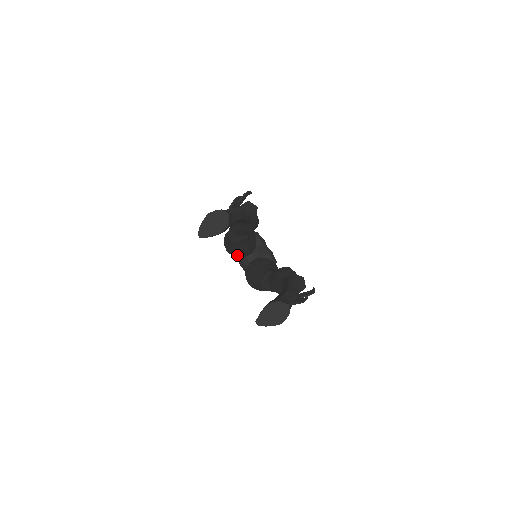
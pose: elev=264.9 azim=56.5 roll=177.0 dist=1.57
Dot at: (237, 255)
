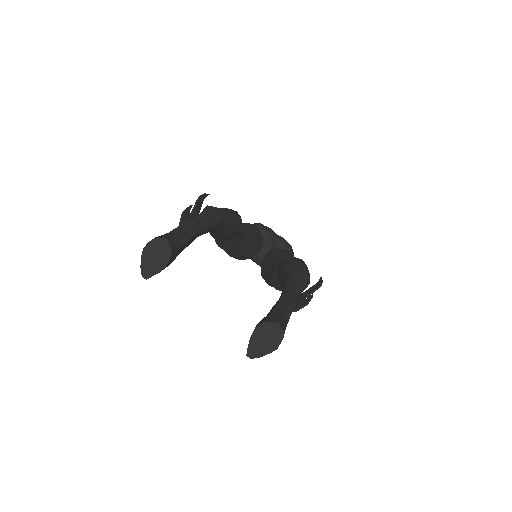
Dot at: (243, 258)
